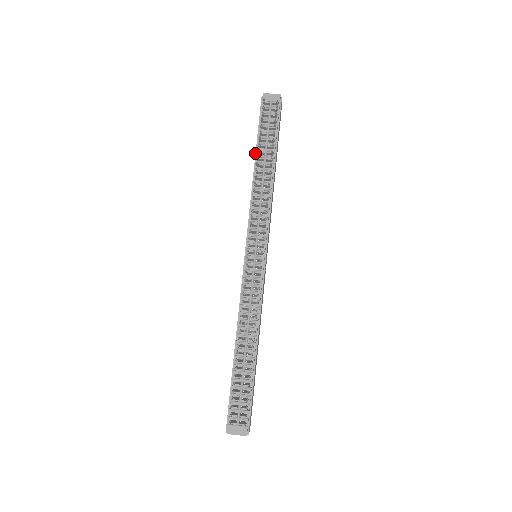
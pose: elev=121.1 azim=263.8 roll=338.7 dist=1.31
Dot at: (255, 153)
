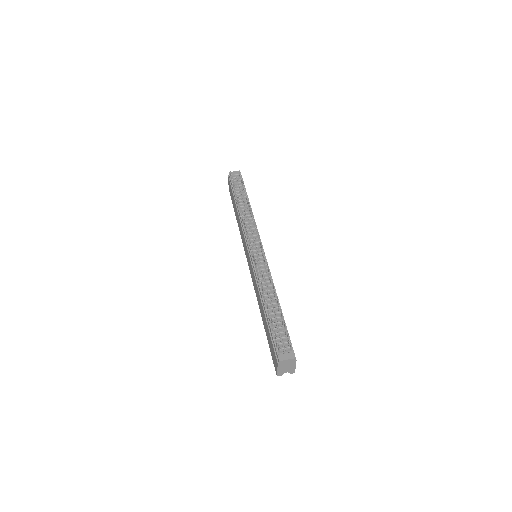
Dot at: (234, 201)
